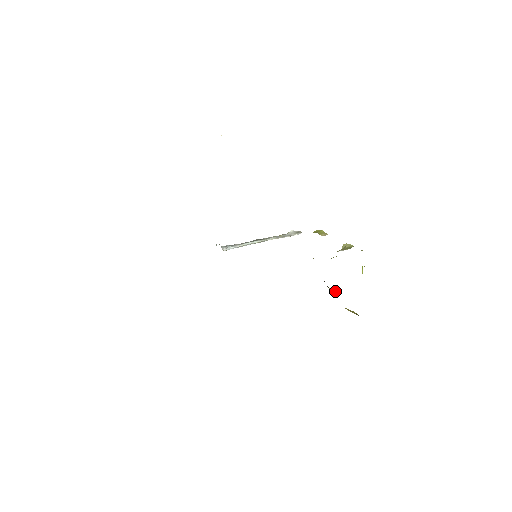
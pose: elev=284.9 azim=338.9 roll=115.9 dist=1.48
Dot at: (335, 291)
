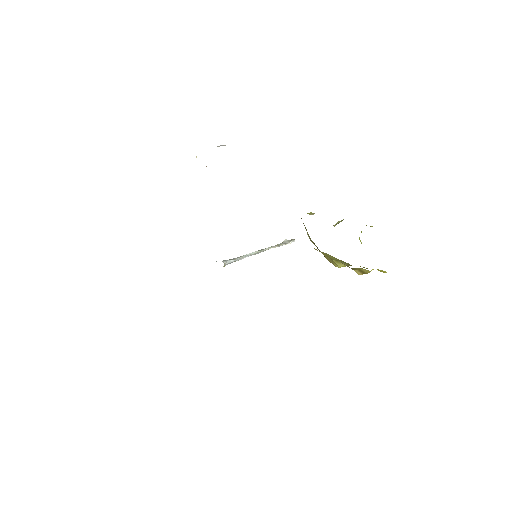
Dot at: (340, 263)
